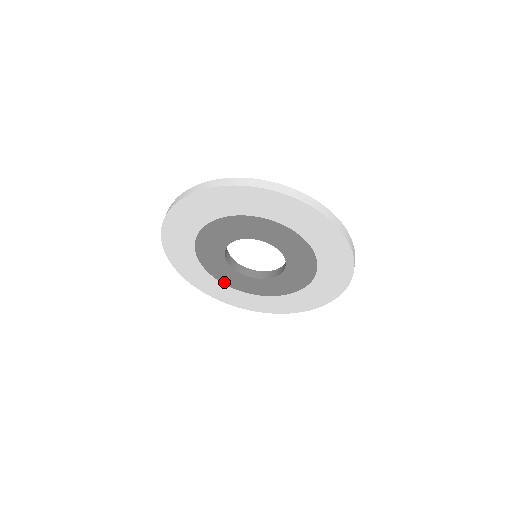
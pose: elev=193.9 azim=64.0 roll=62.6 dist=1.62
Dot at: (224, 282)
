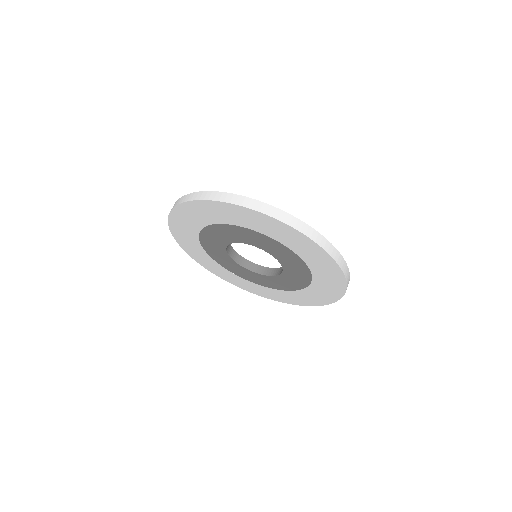
Dot at: (235, 273)
